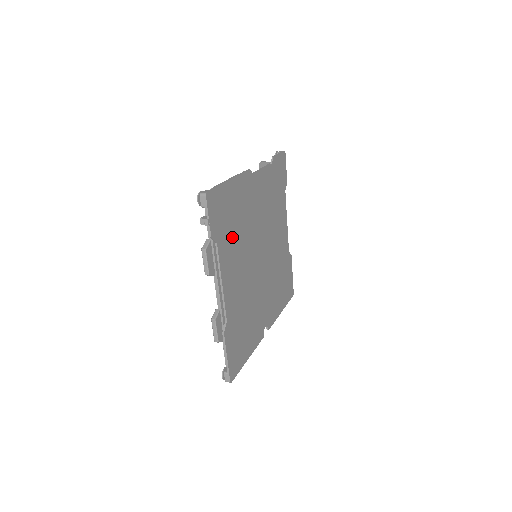
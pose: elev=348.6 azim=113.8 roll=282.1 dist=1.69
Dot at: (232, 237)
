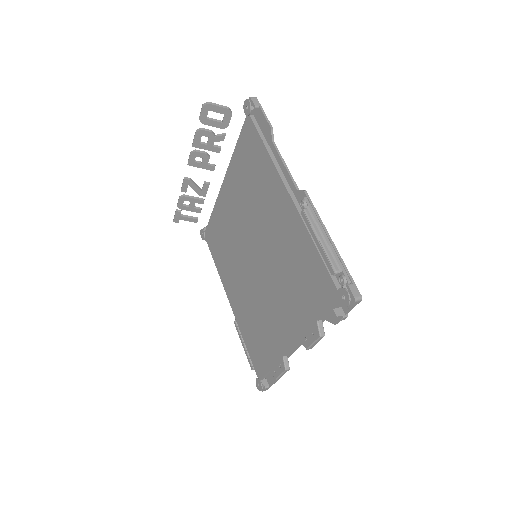
Dot at: occluded
